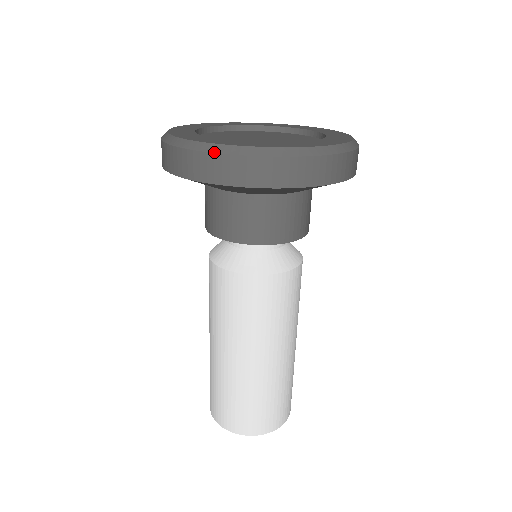
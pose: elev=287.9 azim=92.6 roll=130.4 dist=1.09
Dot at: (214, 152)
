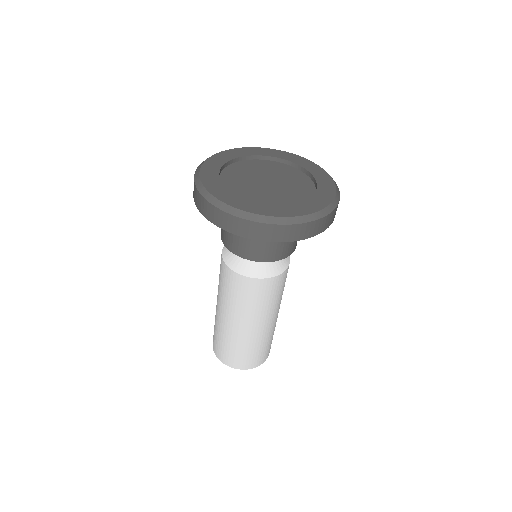
Dot at: (228, 213)
